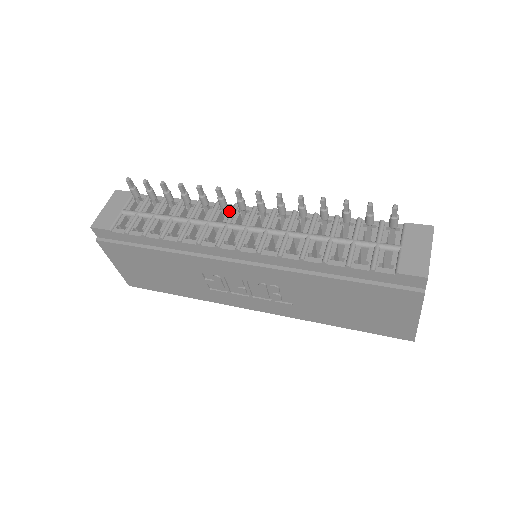
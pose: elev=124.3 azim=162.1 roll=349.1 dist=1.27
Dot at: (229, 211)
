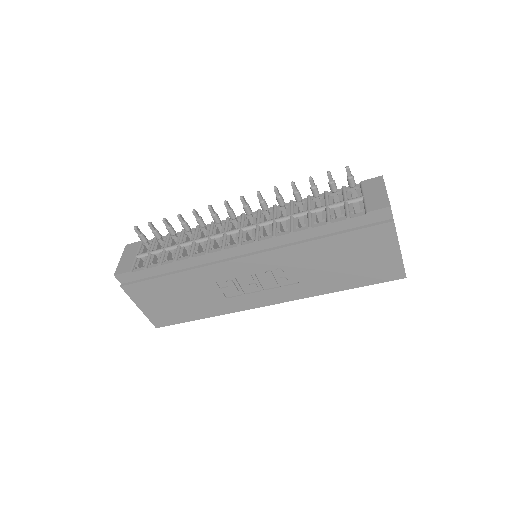
Dot at: (223, 224)
